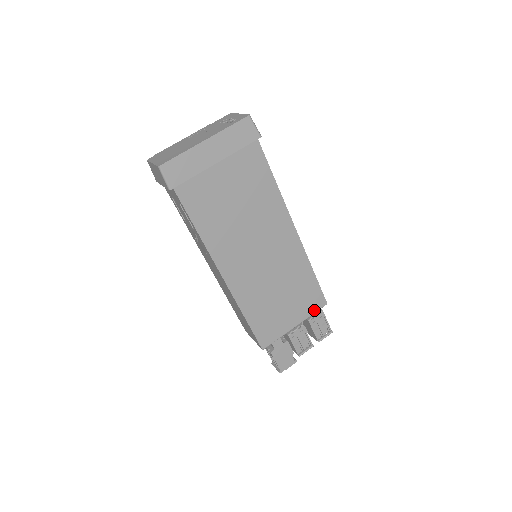
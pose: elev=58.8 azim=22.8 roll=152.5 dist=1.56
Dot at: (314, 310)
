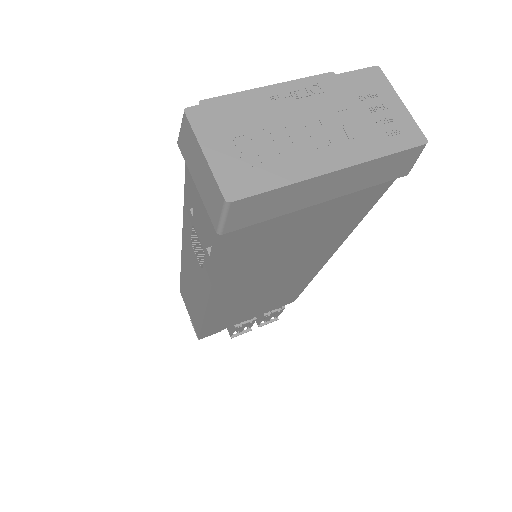
Dot at: (277, 307)
